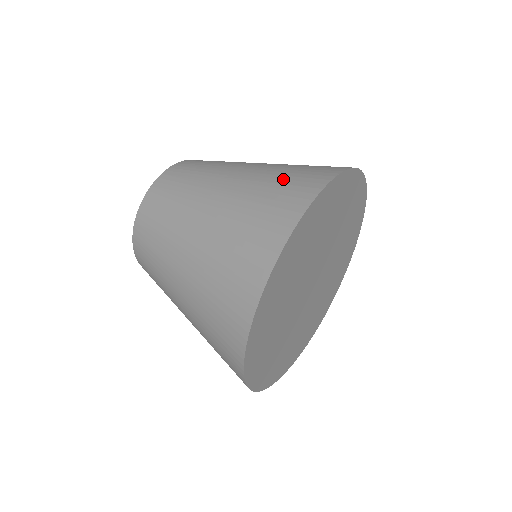
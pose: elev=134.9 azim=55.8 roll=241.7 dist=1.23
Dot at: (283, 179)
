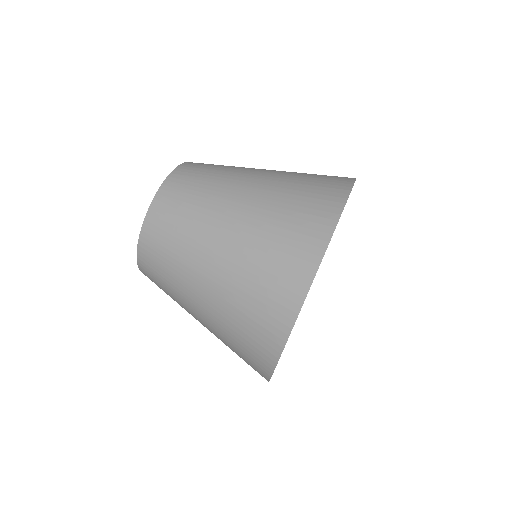
Dot at: (260, 285)
